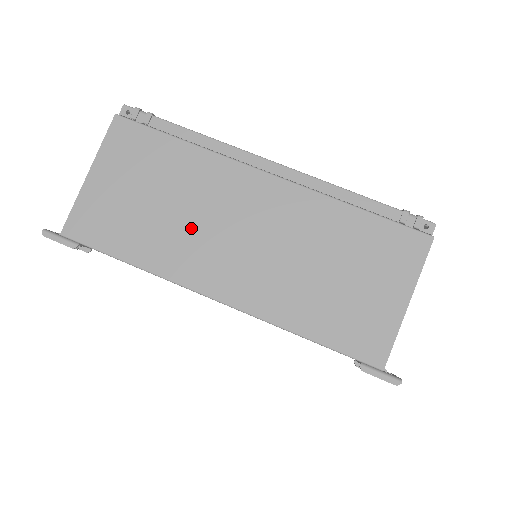
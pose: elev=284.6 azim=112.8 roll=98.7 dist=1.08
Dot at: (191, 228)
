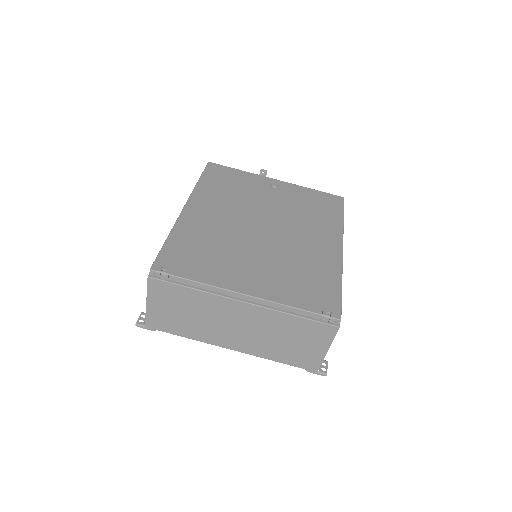
Dot at: (210, 325)
